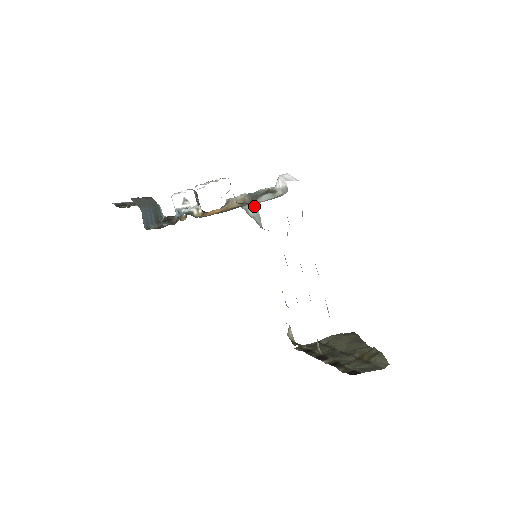
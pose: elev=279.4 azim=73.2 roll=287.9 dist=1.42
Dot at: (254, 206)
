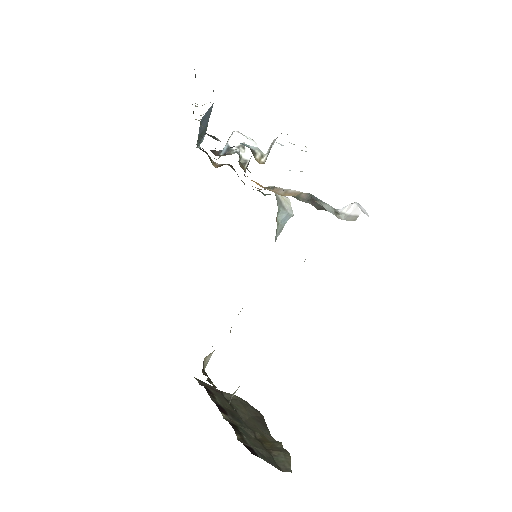
Dot at: (288, 215)
